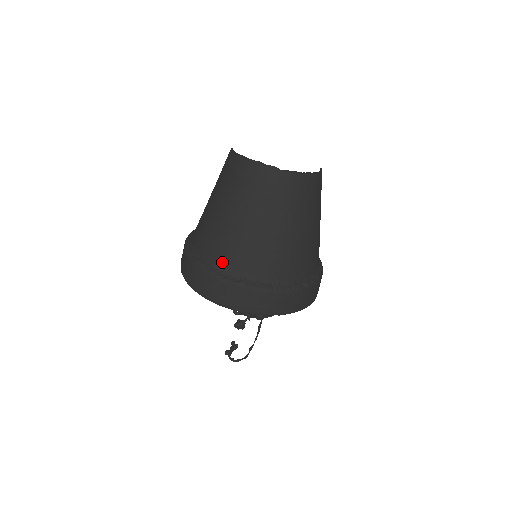
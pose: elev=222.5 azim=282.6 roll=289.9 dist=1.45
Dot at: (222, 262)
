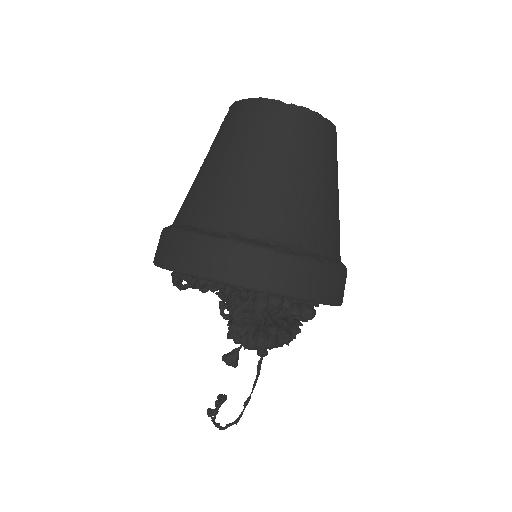
Dot at: (207, 218)
